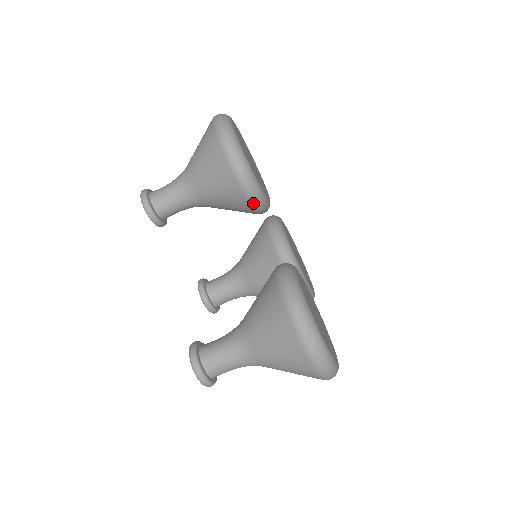
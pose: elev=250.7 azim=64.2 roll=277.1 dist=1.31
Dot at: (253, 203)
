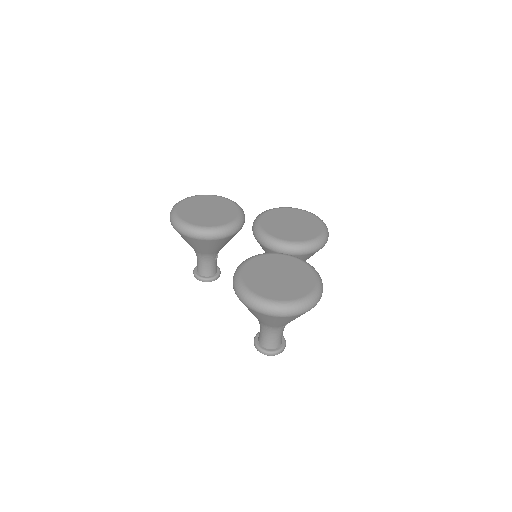
Dot at: (217, 238)
